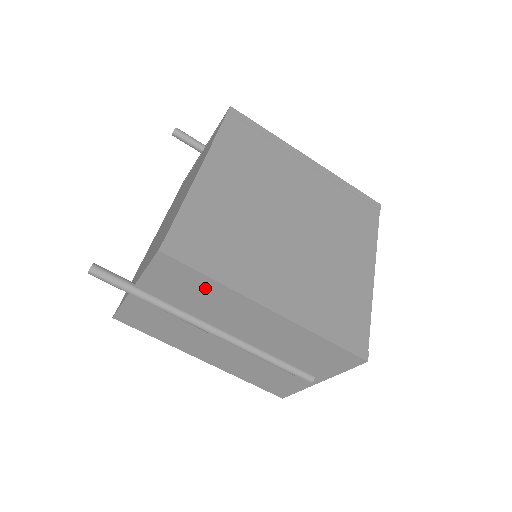
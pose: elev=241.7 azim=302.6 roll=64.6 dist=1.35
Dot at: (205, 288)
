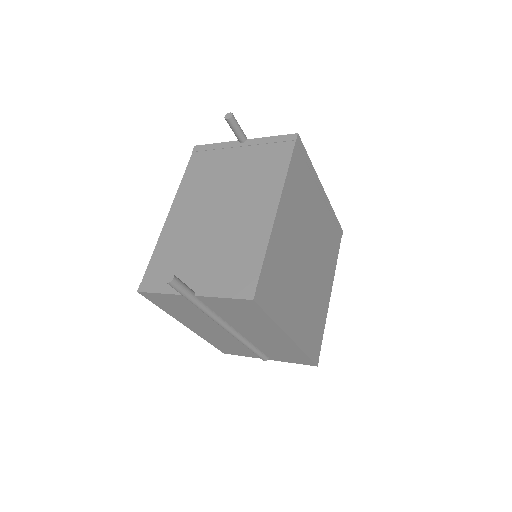
Dot at: (258, 318)
